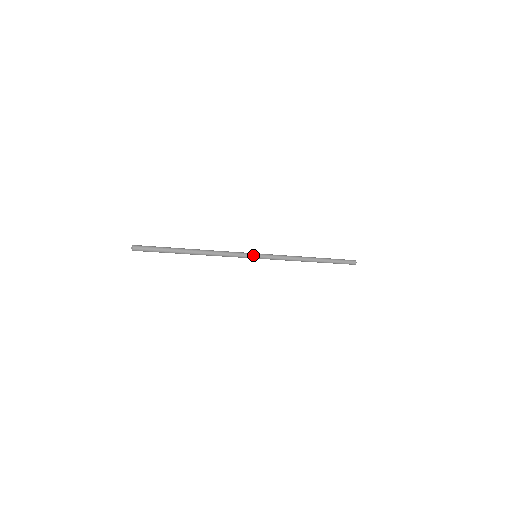
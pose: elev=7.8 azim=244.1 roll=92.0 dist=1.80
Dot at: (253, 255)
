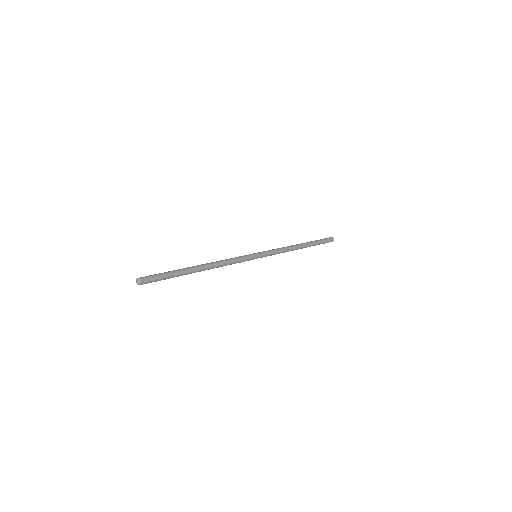
Dot at: (255, 258)
